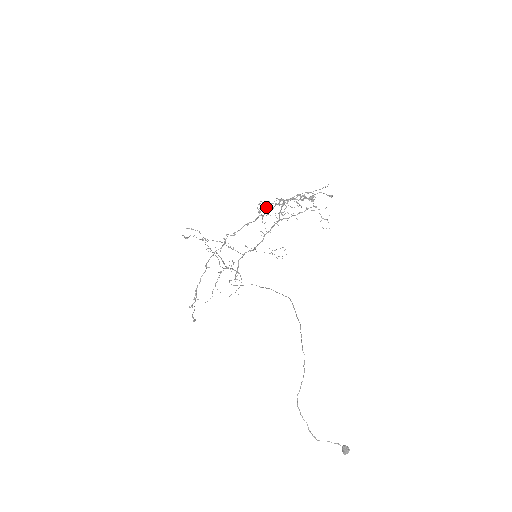
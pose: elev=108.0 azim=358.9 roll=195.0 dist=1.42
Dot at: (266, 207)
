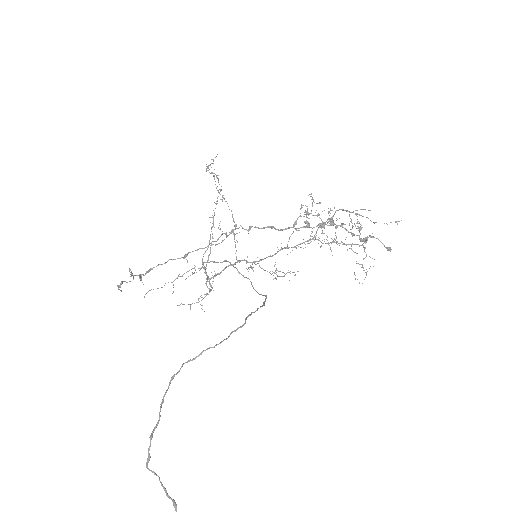
Dot at: occluded
